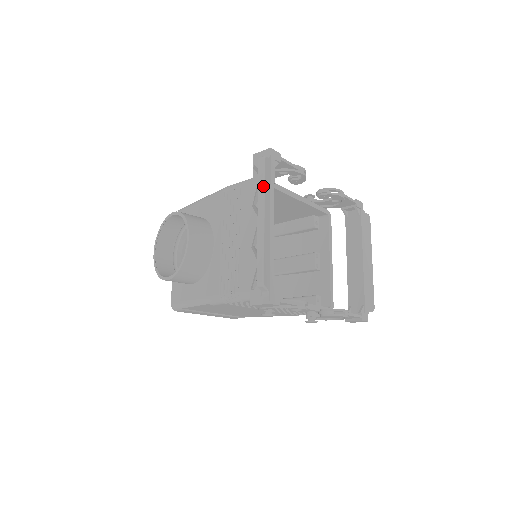
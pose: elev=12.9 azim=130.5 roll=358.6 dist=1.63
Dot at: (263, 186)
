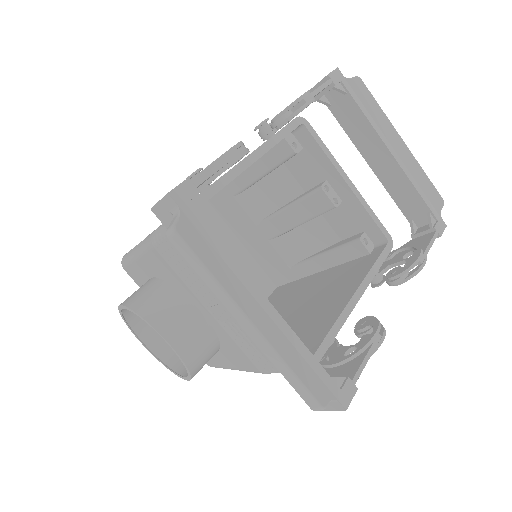
Dot at: (211, 278)
